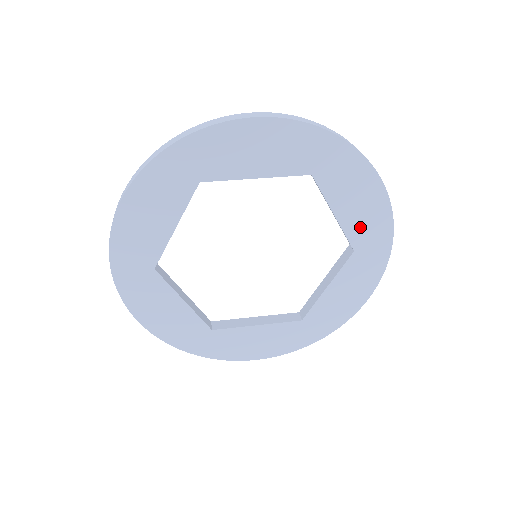
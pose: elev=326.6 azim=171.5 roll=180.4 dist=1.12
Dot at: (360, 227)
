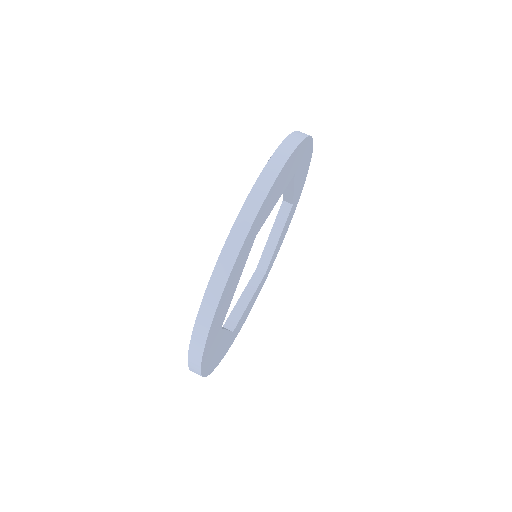
Dot at: occluded
